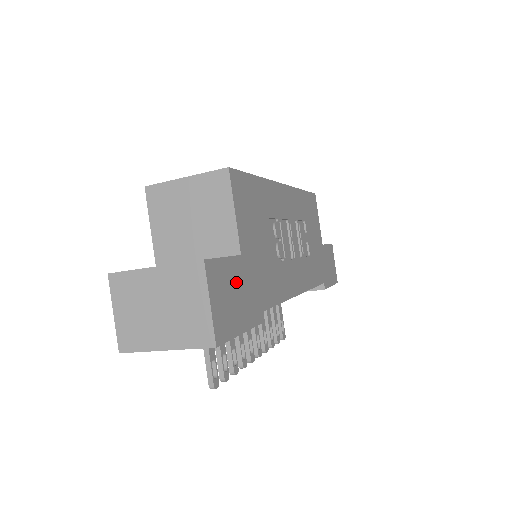
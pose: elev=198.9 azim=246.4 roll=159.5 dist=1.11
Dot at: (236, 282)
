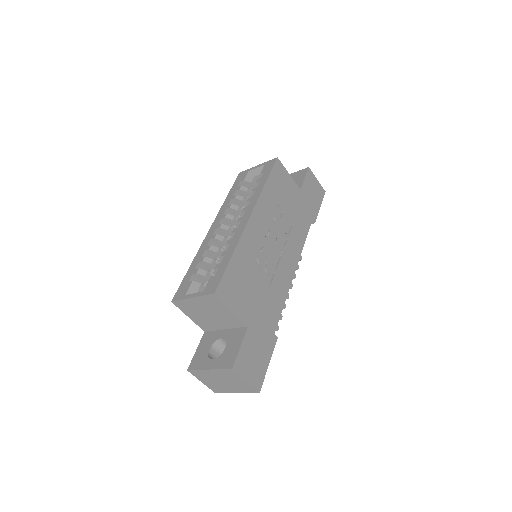
Dot at: (253, 346)
